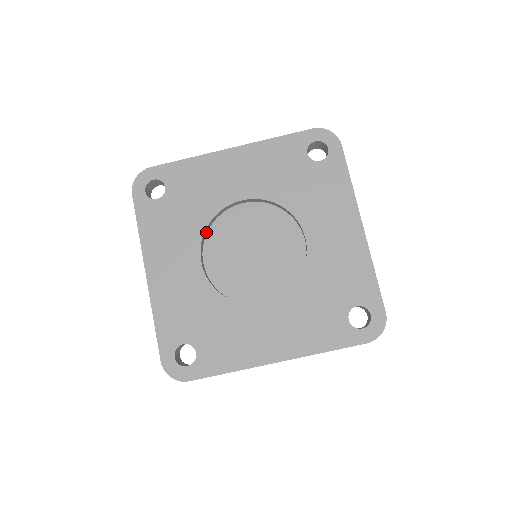
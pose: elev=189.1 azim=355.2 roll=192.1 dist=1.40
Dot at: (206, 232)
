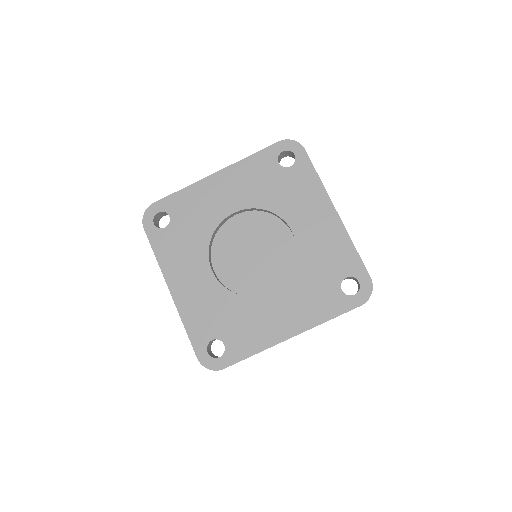
Dot at: (211, 245)
